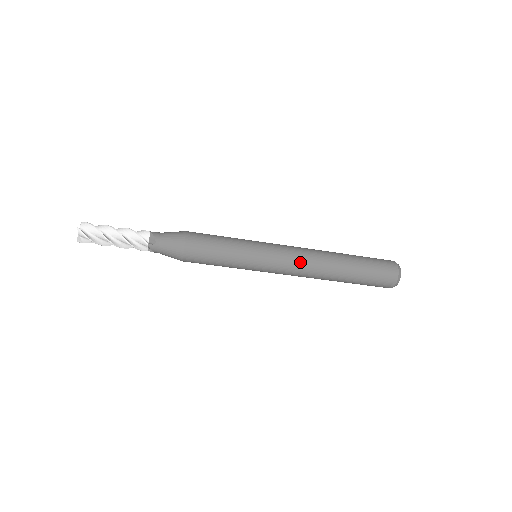
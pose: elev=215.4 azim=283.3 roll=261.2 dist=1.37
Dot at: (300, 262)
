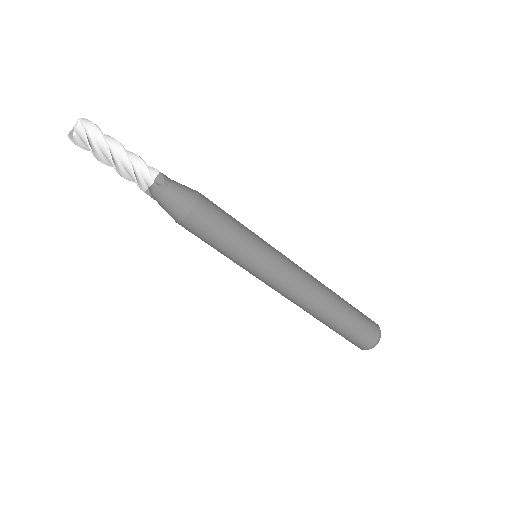
Dot at: (301, 281)
